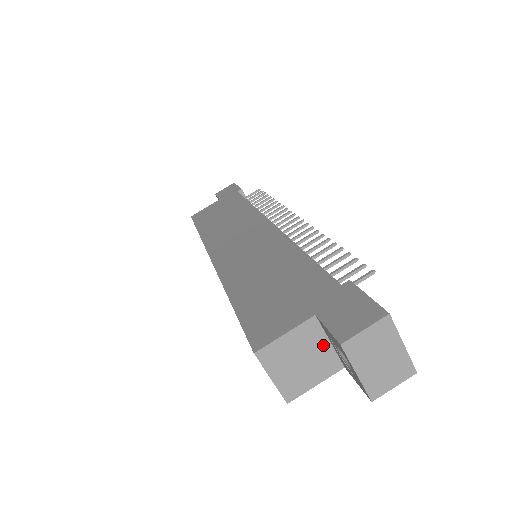
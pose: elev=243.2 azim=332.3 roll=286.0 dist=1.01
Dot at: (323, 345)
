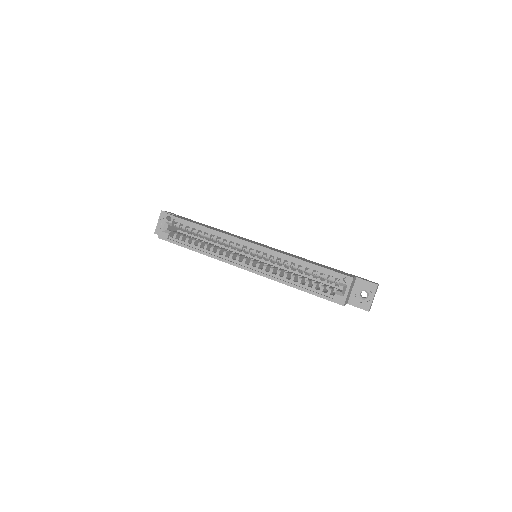
Dot at: (352, 290)
